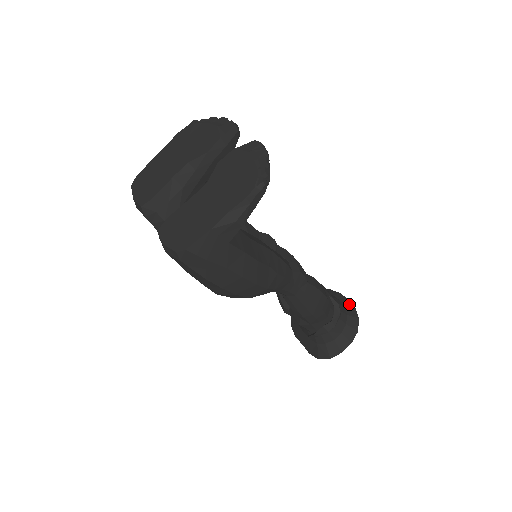
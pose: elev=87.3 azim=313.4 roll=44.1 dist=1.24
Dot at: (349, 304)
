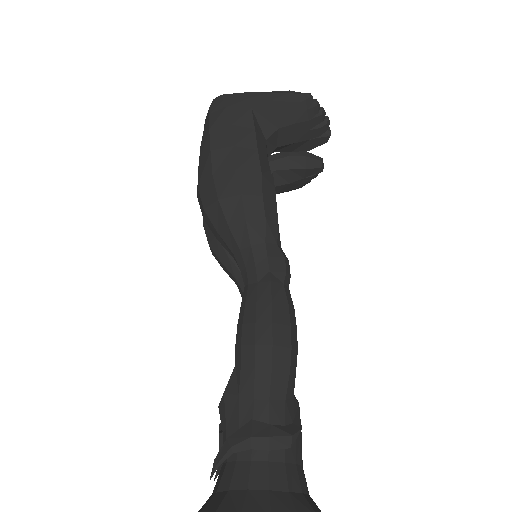
Dot at: (320, 510)
